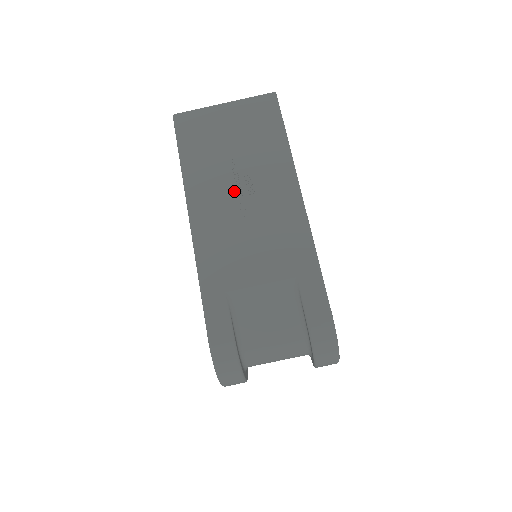
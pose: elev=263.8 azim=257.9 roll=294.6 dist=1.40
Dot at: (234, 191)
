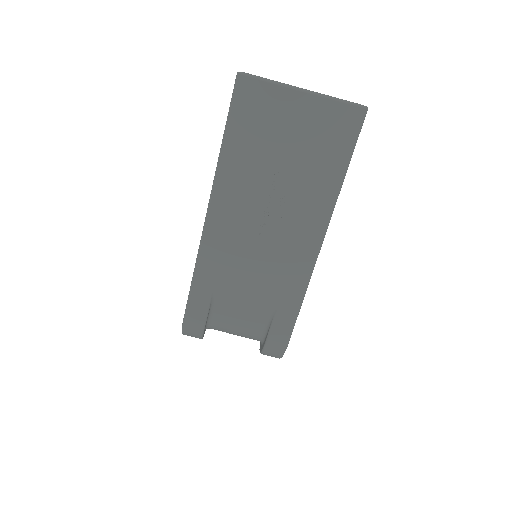
Dot at: (262, 206)
